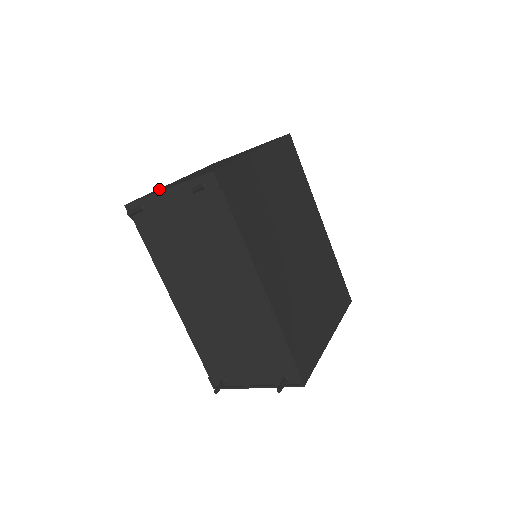
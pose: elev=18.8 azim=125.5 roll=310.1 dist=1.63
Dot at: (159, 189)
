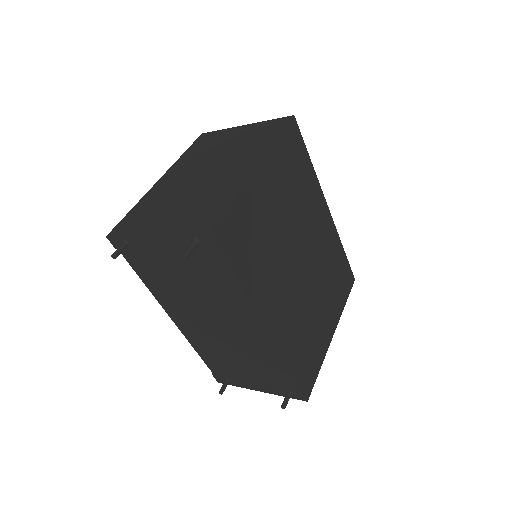
Dot at: (143, 208)
